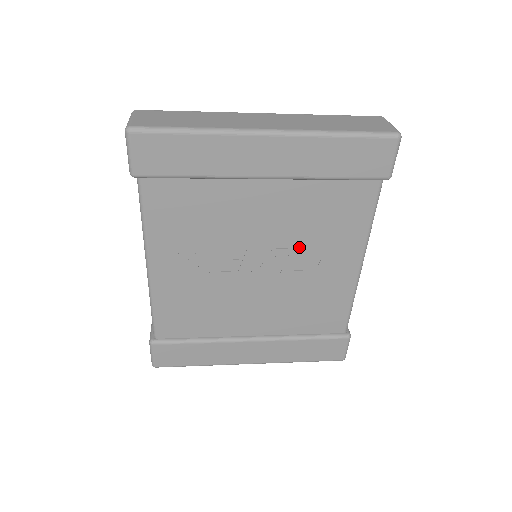
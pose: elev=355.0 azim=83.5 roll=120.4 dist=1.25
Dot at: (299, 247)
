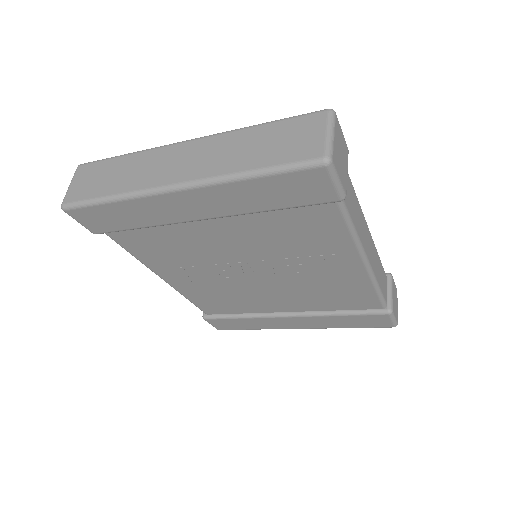
Dot at: (283, 258)
